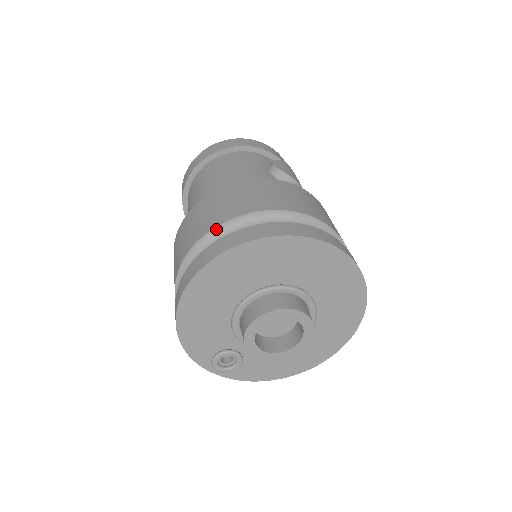
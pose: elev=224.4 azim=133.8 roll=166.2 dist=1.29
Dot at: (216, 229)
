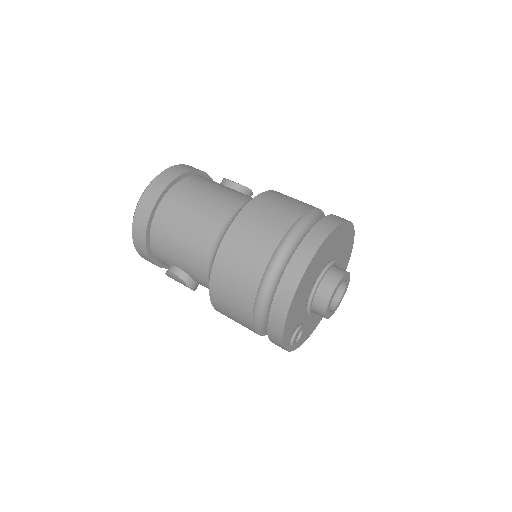
Dot at: (287, 233)
